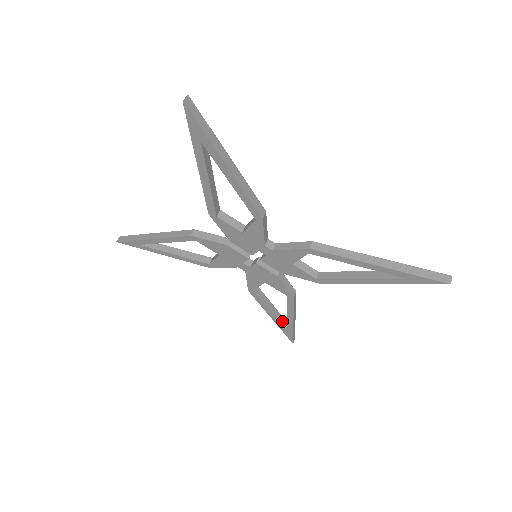
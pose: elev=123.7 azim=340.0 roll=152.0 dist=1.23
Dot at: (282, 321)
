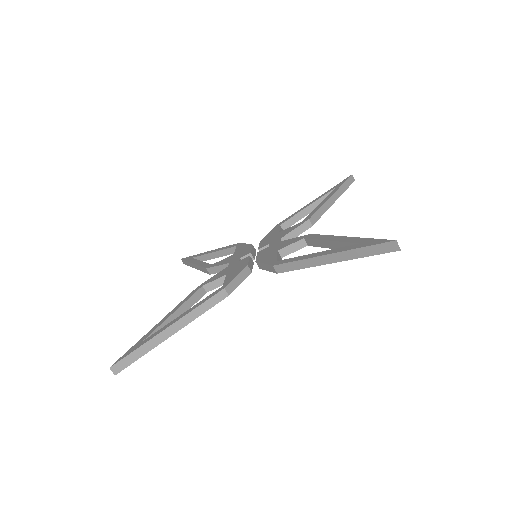
Dot at: occluded
